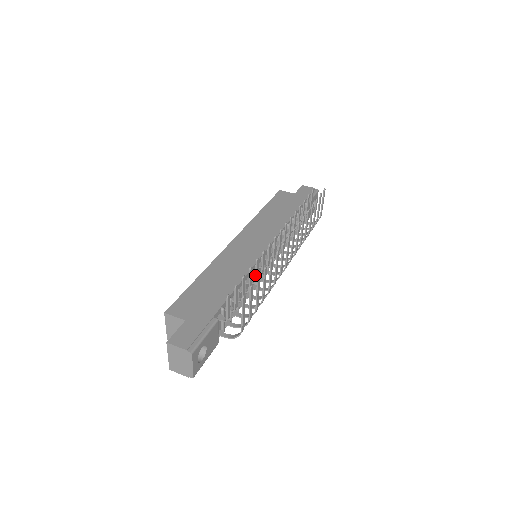
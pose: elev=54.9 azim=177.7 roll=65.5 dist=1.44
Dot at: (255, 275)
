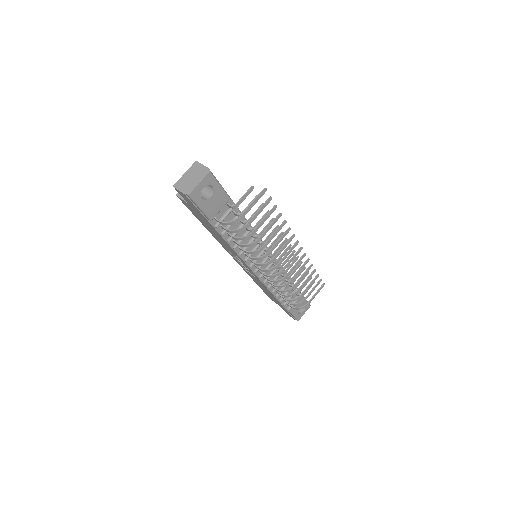
Dot at: occluded
